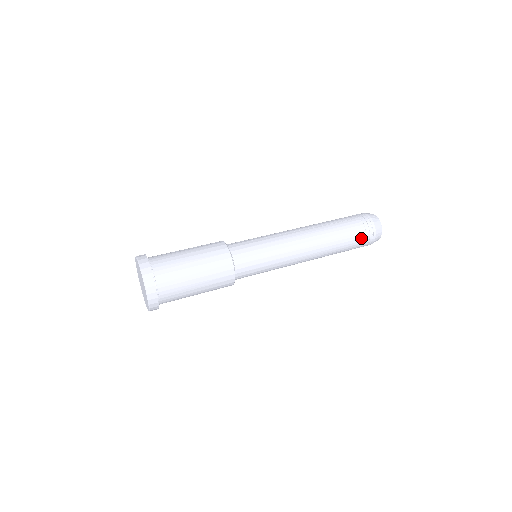
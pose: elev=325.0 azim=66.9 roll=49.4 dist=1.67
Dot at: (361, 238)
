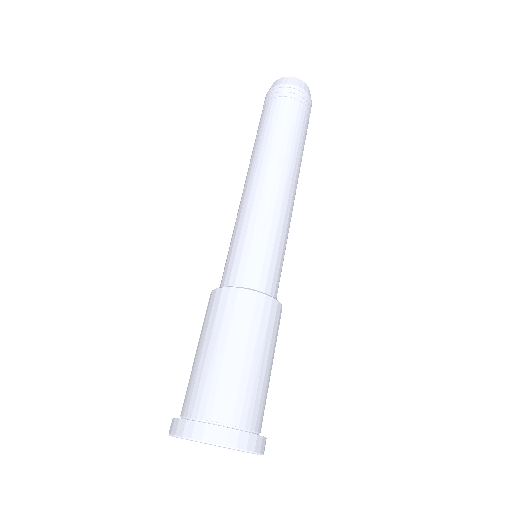
Dot at: occluded
